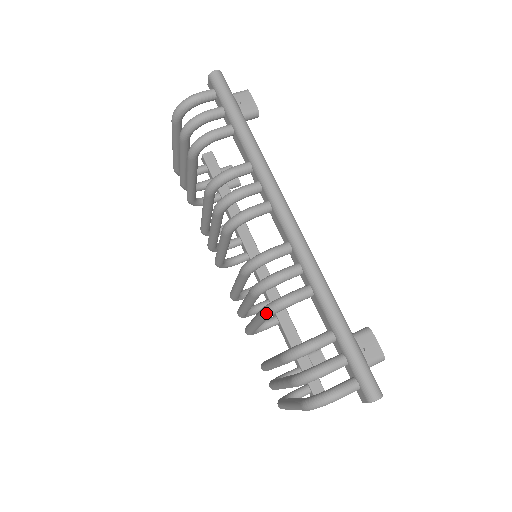
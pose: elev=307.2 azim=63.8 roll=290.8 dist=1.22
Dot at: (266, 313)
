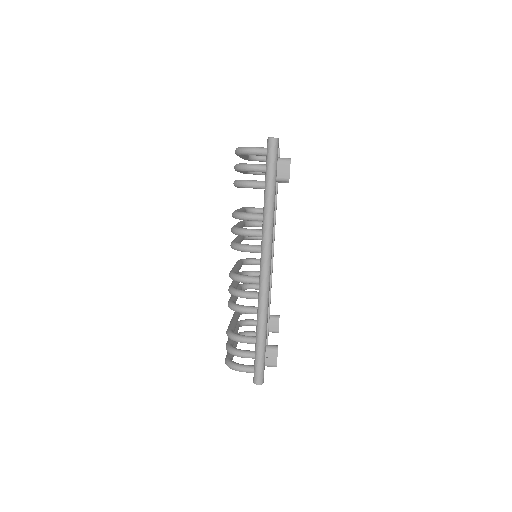
Dot at: (229, 307)
